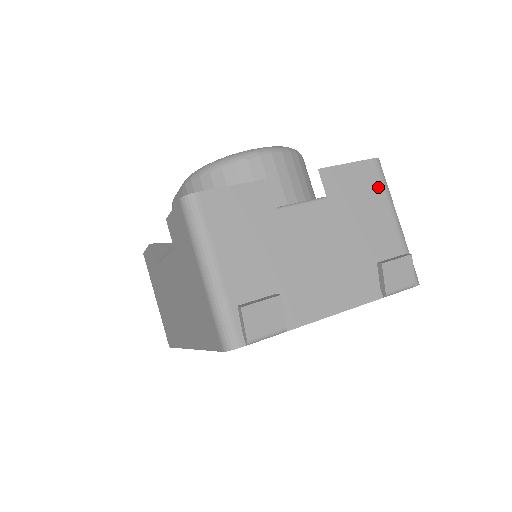
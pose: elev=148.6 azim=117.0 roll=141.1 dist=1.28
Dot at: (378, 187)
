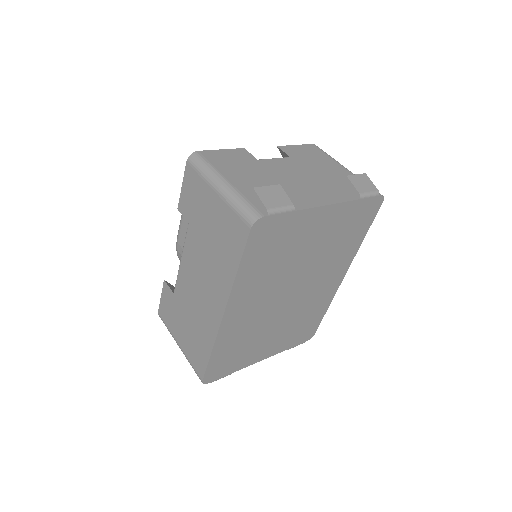
Dot at: (323, 154)
